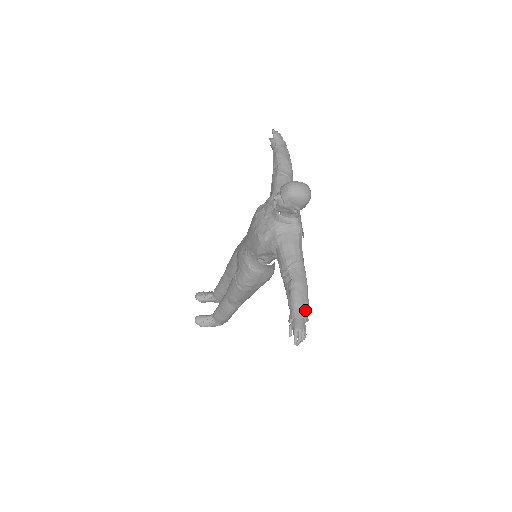
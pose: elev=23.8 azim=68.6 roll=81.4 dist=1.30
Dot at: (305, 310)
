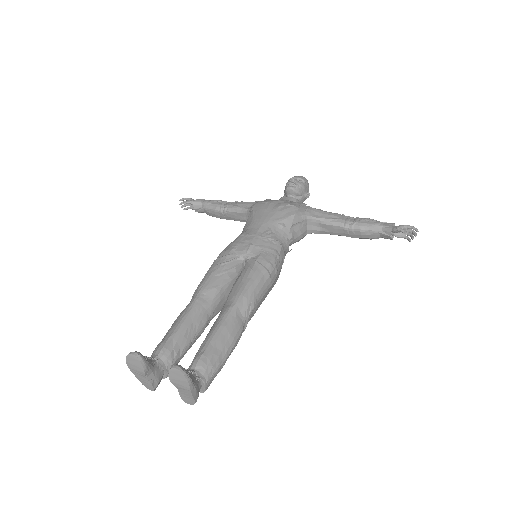
Dot at: occluded
